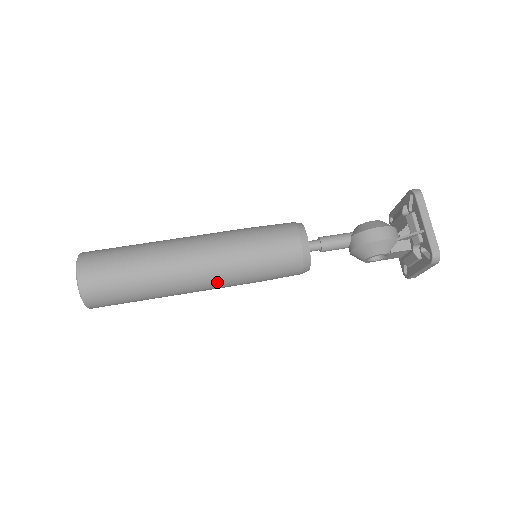
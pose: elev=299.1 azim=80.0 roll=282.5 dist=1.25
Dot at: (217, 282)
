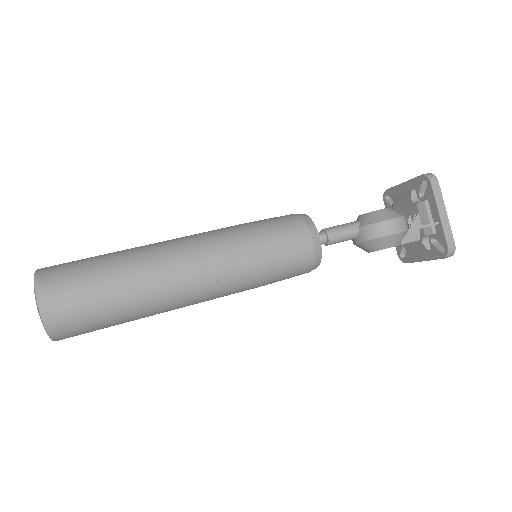
Dot at: (218, 295)
